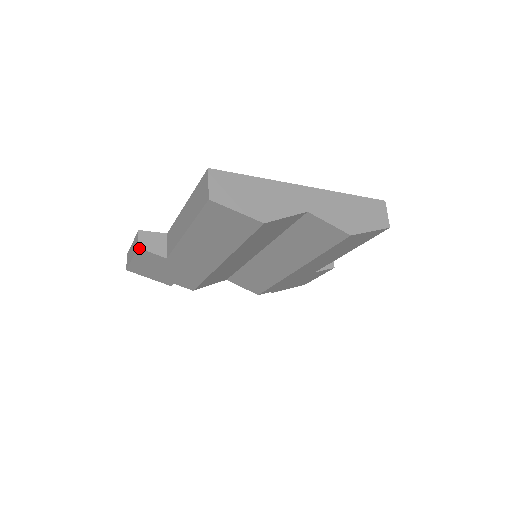
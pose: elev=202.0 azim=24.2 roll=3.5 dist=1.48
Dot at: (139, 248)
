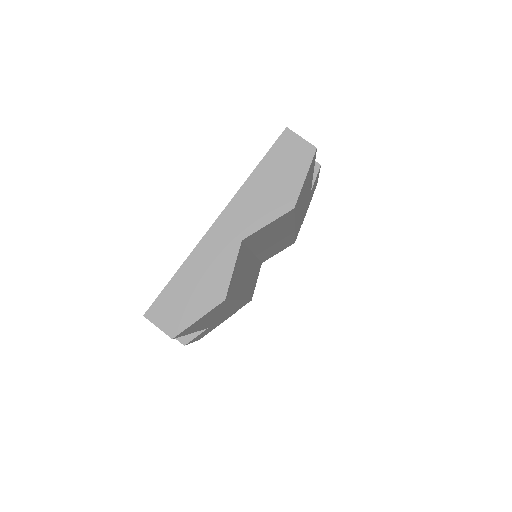
Dot at: occluded
